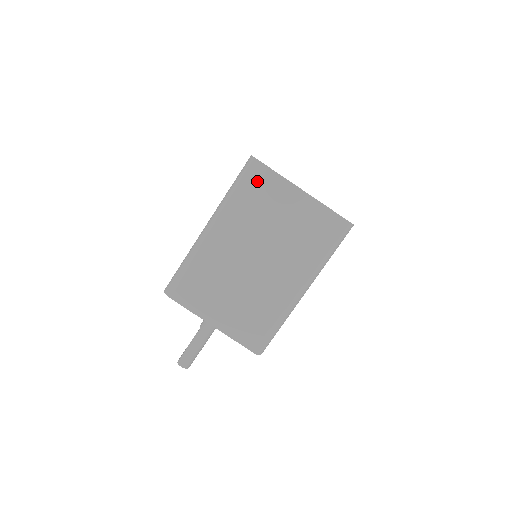
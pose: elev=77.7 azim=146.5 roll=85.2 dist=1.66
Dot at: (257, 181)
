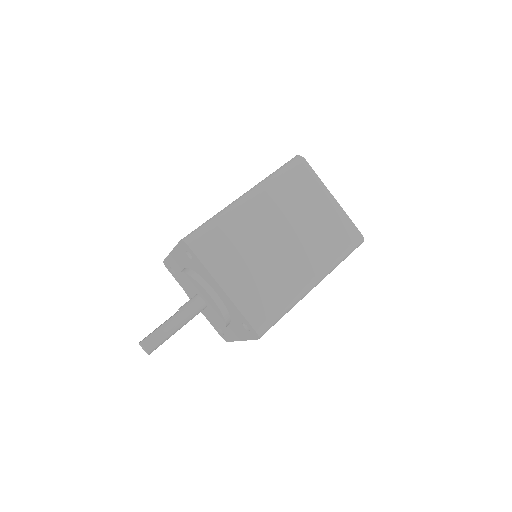
Dot at: (300, 174)
